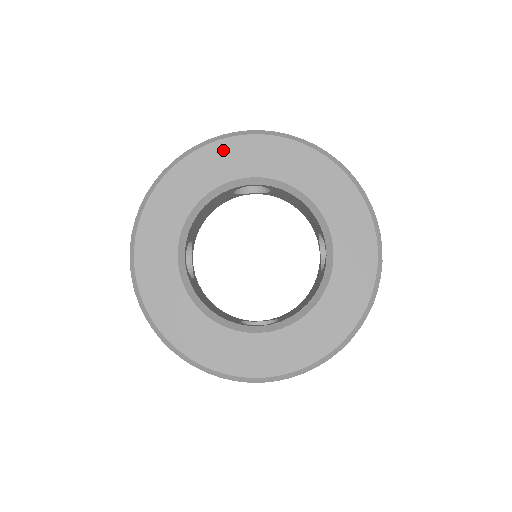
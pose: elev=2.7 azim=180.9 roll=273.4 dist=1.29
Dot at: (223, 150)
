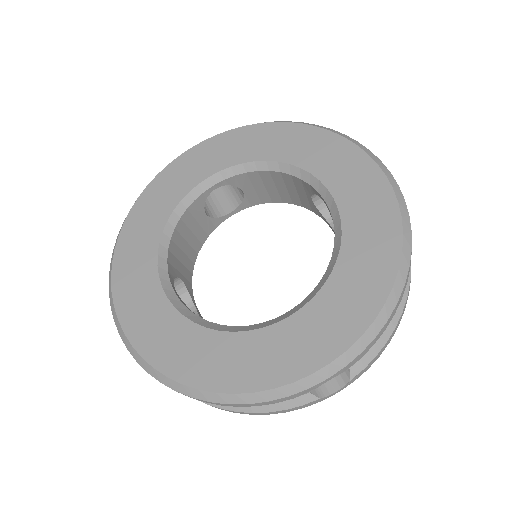
Dot at: (173, 172)
